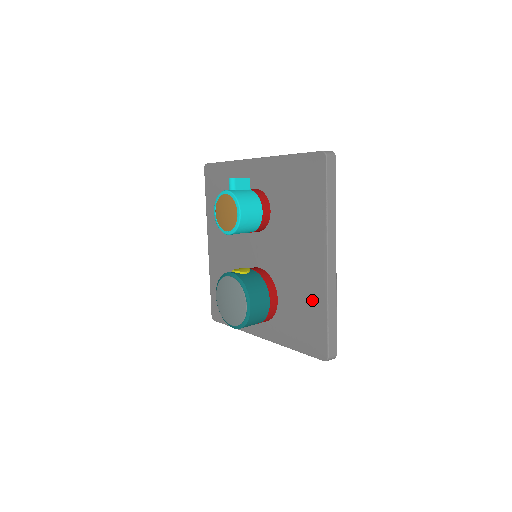
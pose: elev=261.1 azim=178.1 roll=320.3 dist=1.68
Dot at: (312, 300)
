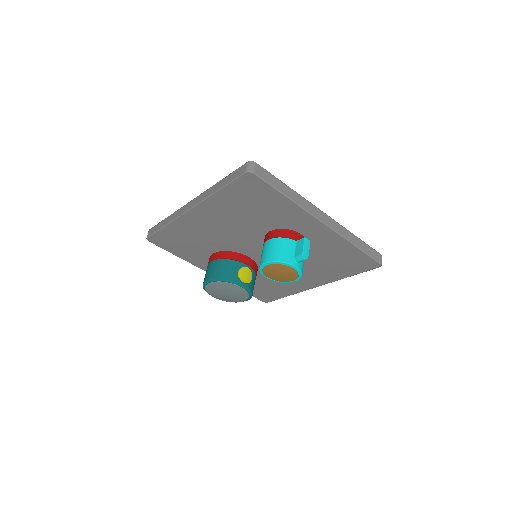
Dot at: (284, 289)
